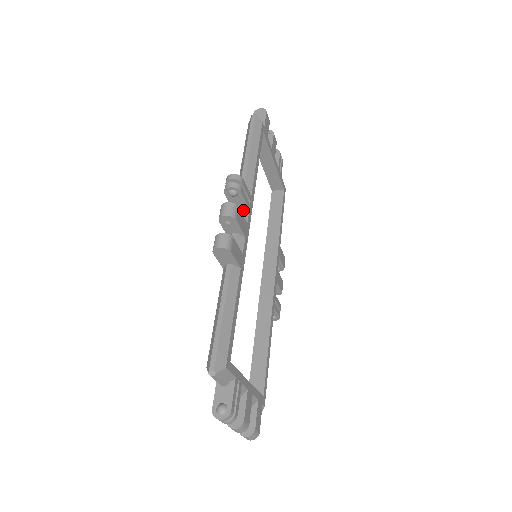
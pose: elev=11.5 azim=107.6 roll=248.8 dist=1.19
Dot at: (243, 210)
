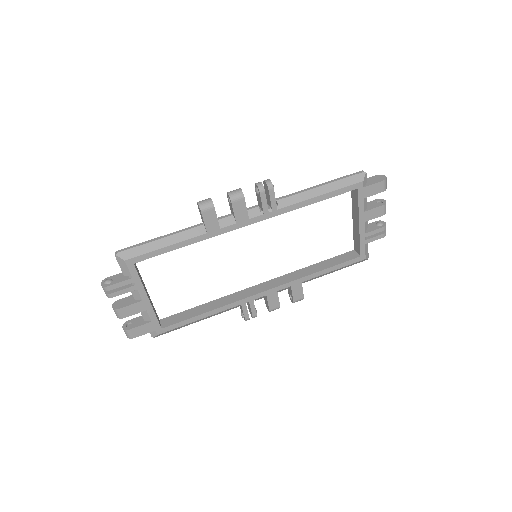
Dot at: (258, 210)
